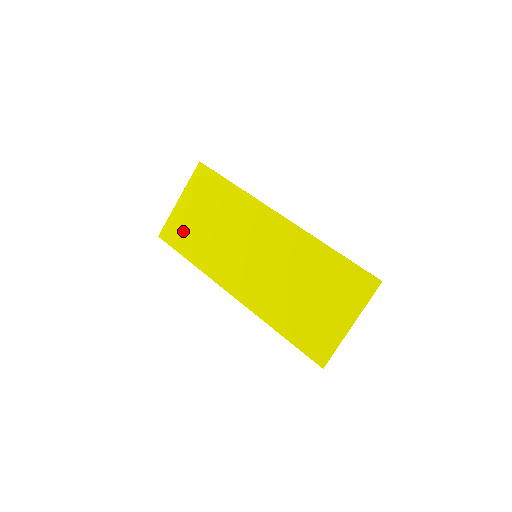
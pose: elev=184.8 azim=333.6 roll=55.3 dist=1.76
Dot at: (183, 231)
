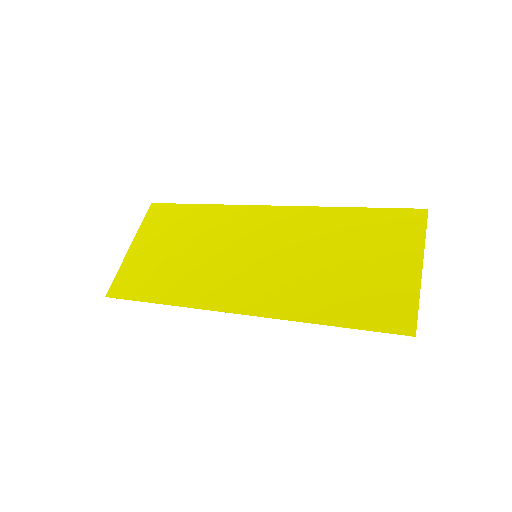
Dot at: (143, 275)
